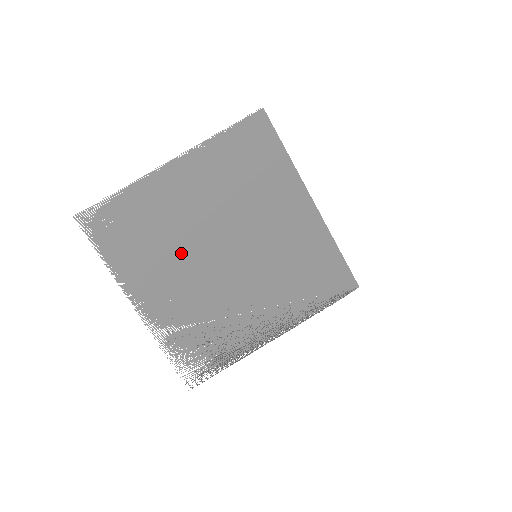
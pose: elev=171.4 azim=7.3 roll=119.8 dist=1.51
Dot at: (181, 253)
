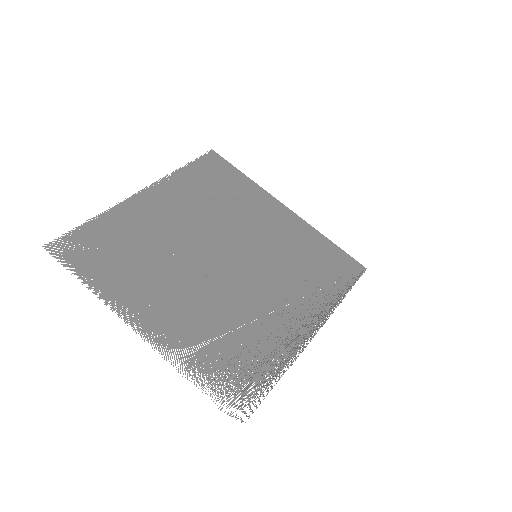
Dot at: (177, 264)
